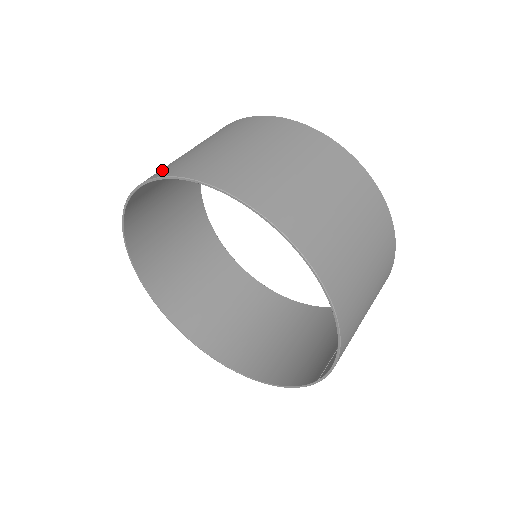
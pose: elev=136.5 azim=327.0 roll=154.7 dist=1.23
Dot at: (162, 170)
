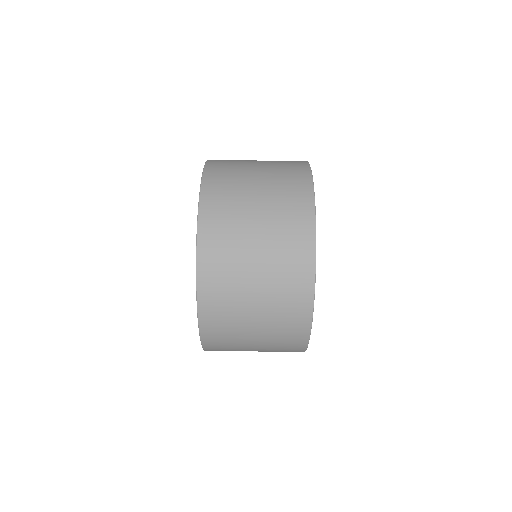
Dot at: (213, 223)
